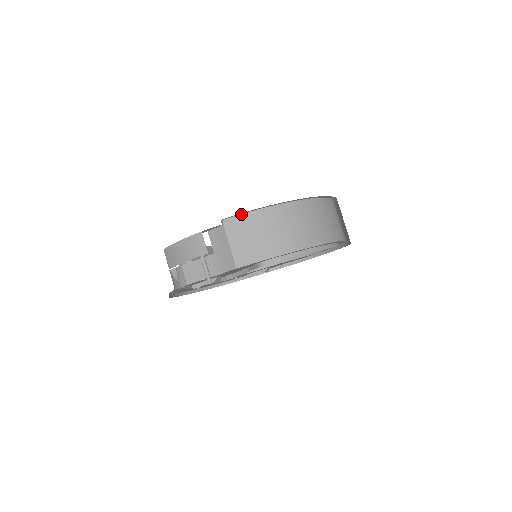
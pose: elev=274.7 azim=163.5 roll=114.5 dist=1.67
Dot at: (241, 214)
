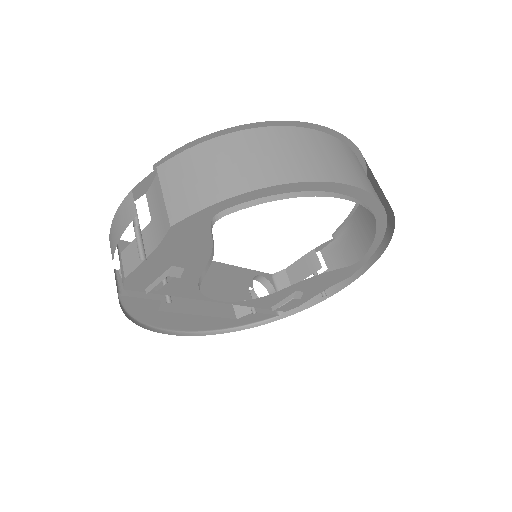
Dot at: (180, 152)
